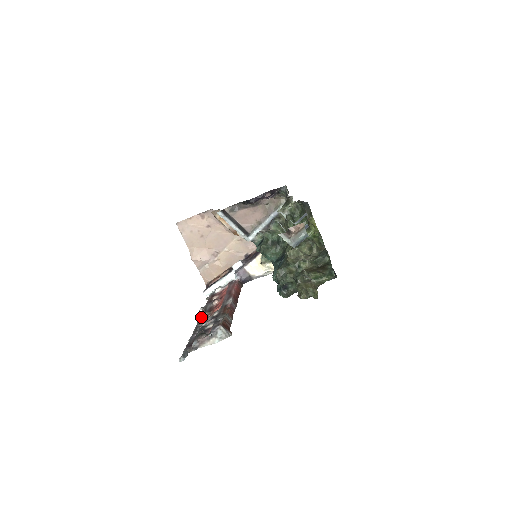
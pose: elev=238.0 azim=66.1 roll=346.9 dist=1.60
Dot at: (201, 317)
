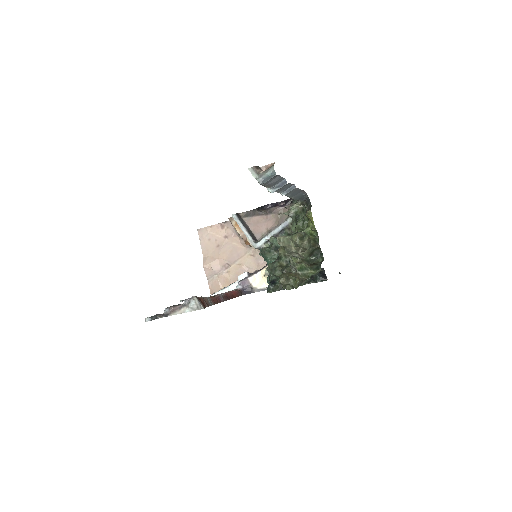
Dot at: occluded
